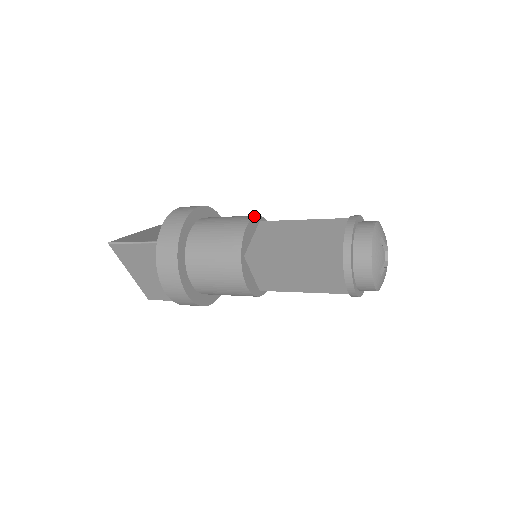
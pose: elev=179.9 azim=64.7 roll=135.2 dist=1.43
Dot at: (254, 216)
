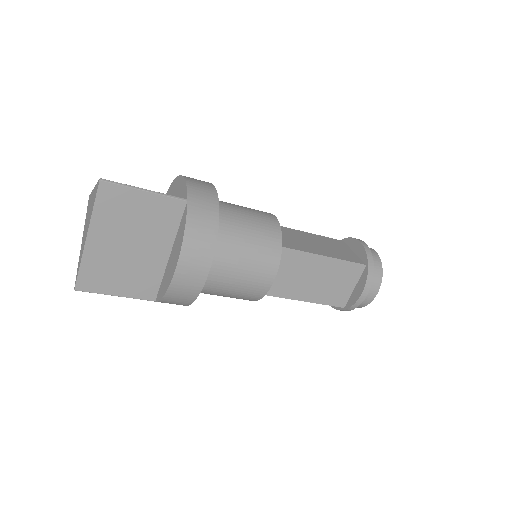
Dot at: occluded
